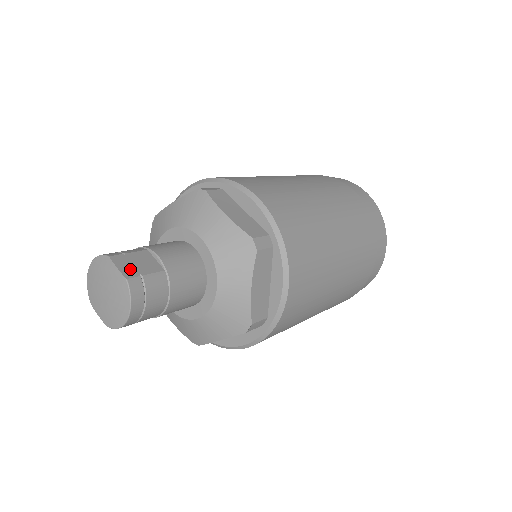
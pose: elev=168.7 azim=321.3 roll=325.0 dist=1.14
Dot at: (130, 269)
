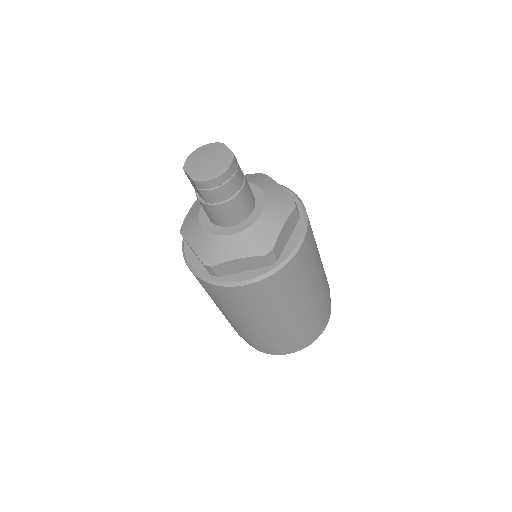
Dot at: occluded
